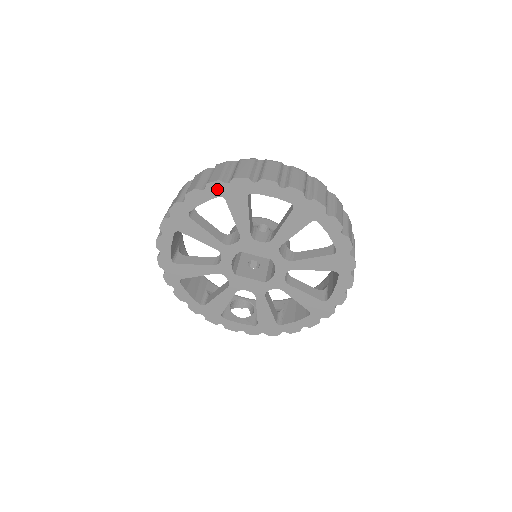
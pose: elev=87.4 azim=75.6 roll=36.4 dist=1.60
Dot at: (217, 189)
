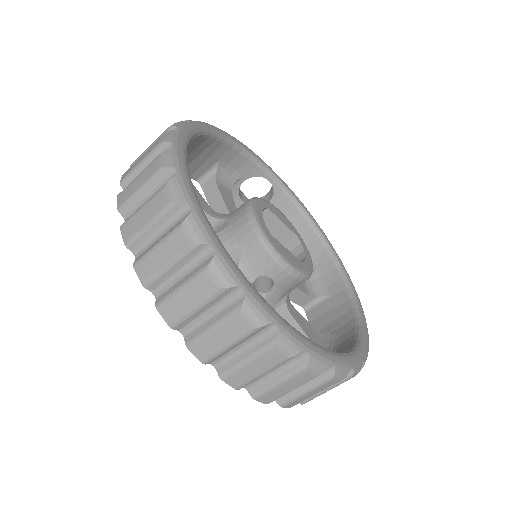
Dot at: occluded
